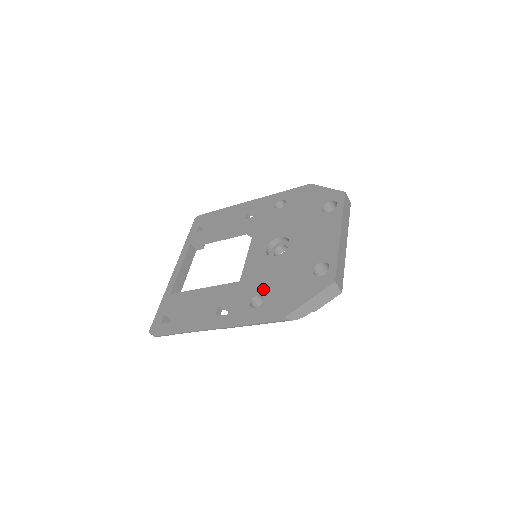
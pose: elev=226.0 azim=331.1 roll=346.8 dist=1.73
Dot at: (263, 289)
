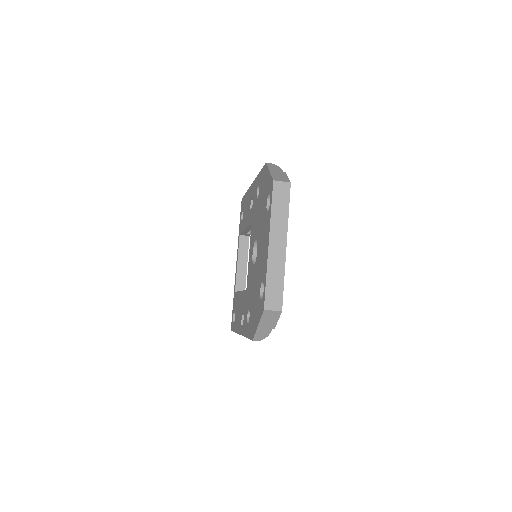
Dot at: (250, 304)
